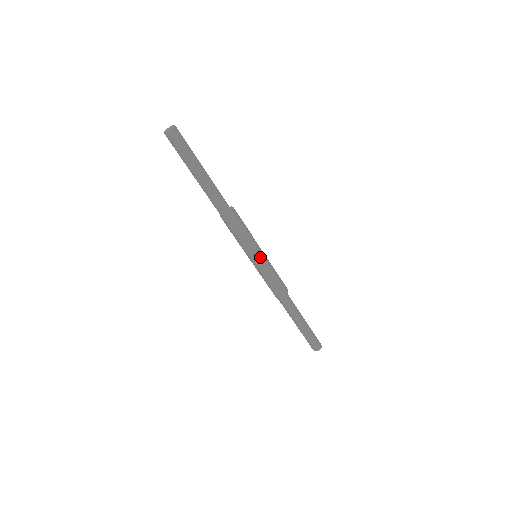
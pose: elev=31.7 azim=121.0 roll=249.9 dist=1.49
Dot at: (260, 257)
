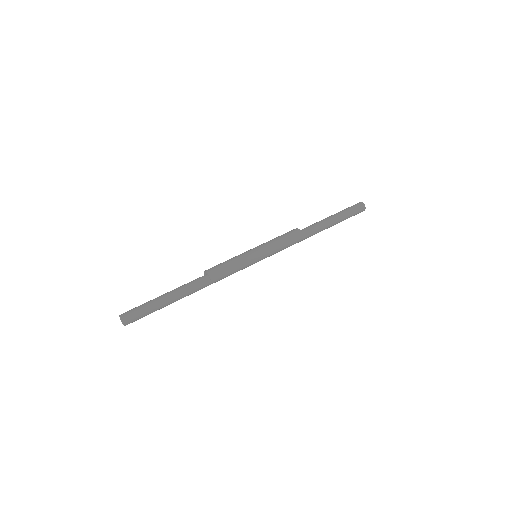
Dot at: (259, 258)
